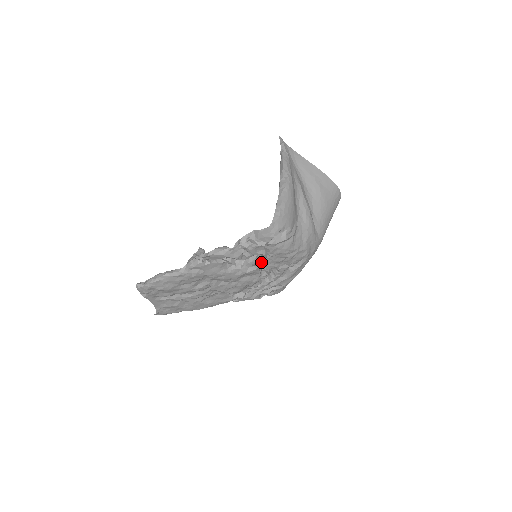
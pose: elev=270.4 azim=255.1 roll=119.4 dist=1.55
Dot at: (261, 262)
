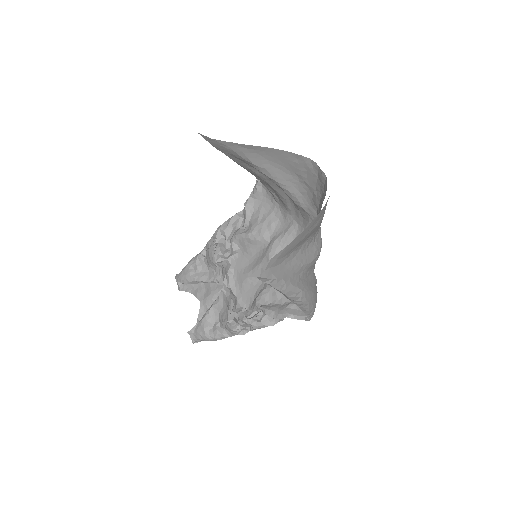
Dot at: occluded
